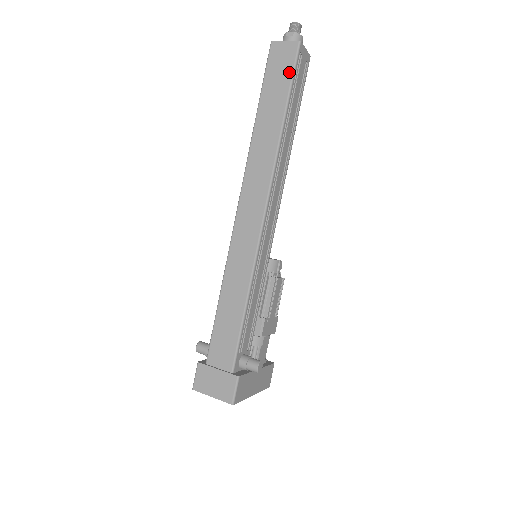
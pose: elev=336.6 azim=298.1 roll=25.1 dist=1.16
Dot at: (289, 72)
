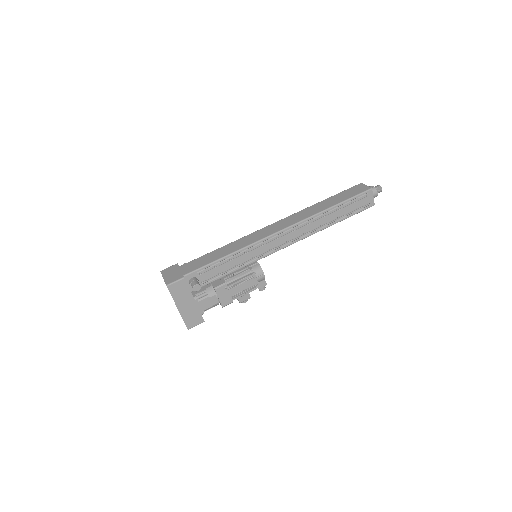
Dot at: (354, 195)
